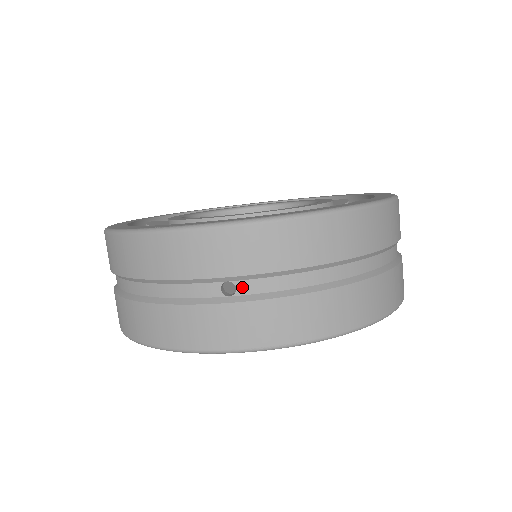
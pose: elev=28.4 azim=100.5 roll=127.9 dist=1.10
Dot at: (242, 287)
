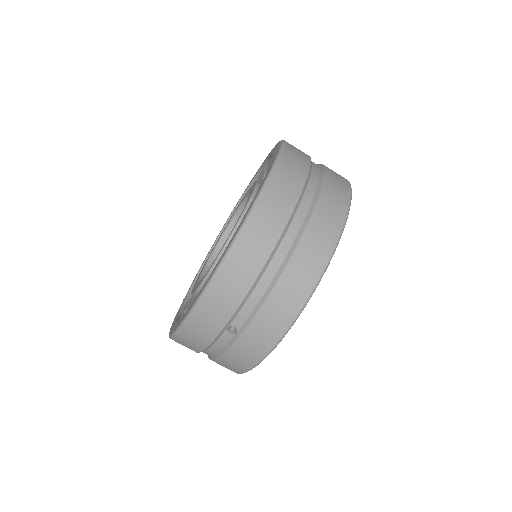
Dot at: (236, 324)
